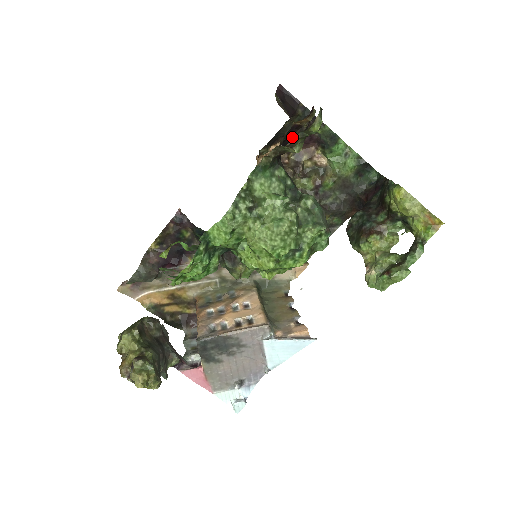
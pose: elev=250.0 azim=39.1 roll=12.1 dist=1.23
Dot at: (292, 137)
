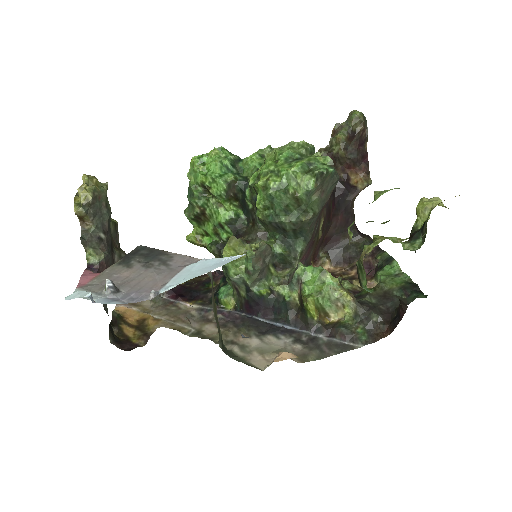
Dot at: (353, 264)
